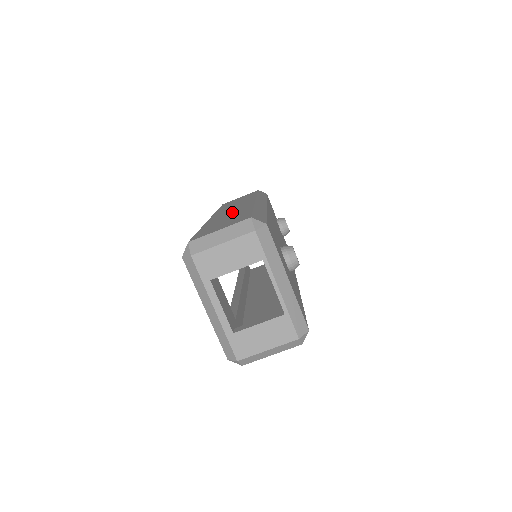
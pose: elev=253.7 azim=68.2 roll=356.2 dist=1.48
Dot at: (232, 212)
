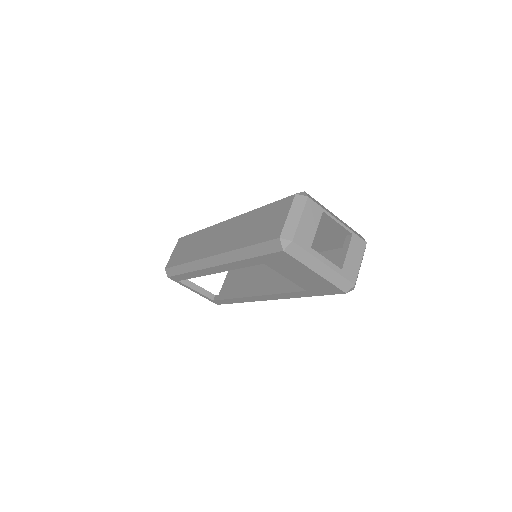
Dot at: (235, 230)
